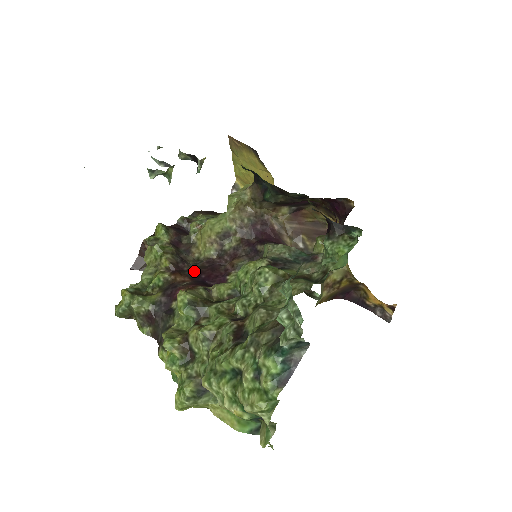
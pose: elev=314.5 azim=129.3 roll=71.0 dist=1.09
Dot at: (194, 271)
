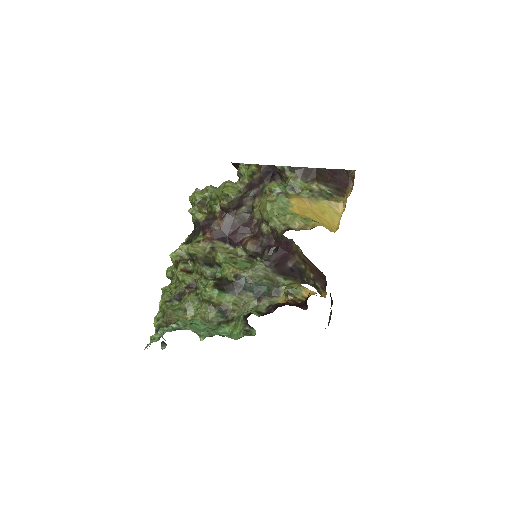
Dot at: (233, 221)
